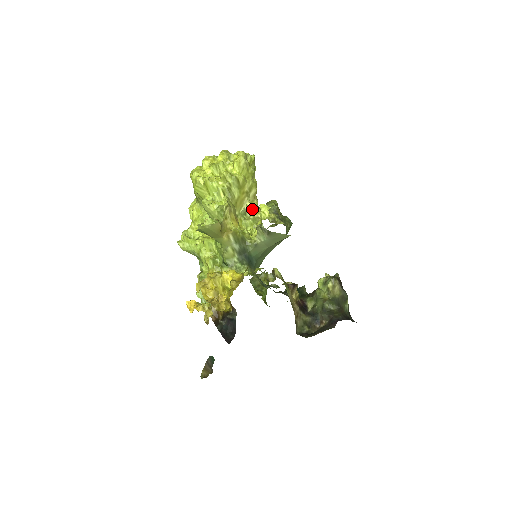
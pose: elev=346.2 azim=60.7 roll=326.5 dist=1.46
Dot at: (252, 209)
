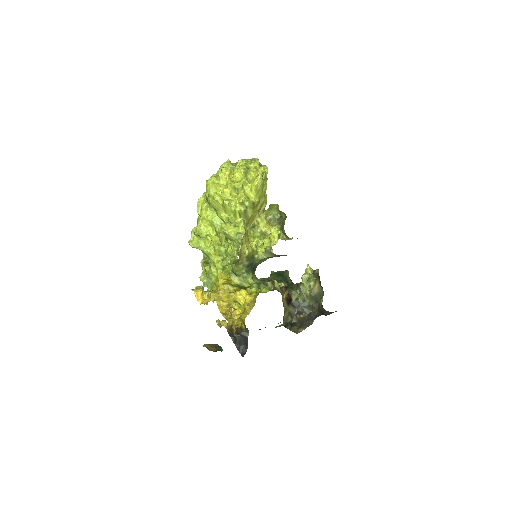
Dot at: (261, 223)
